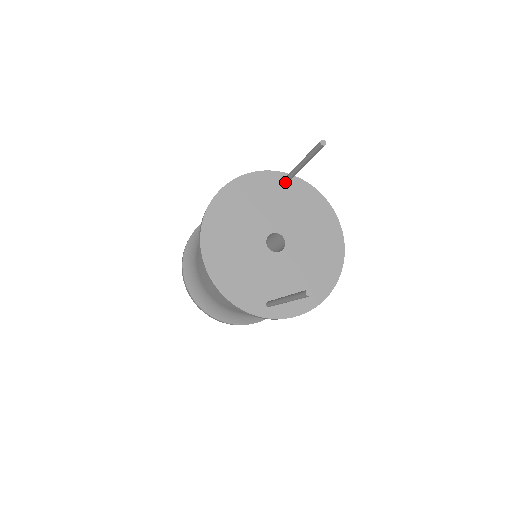
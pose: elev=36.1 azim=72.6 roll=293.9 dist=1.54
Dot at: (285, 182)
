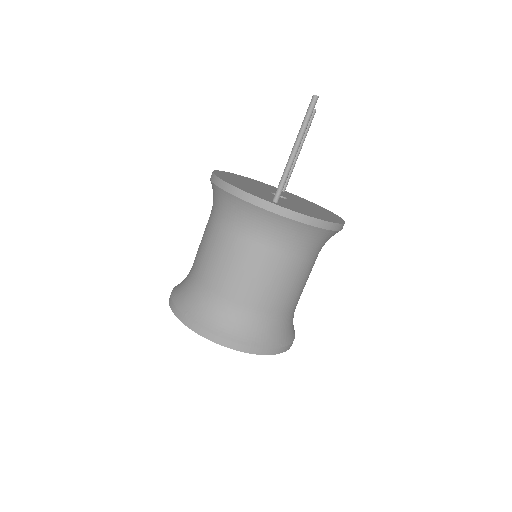
Dot at: occluded
